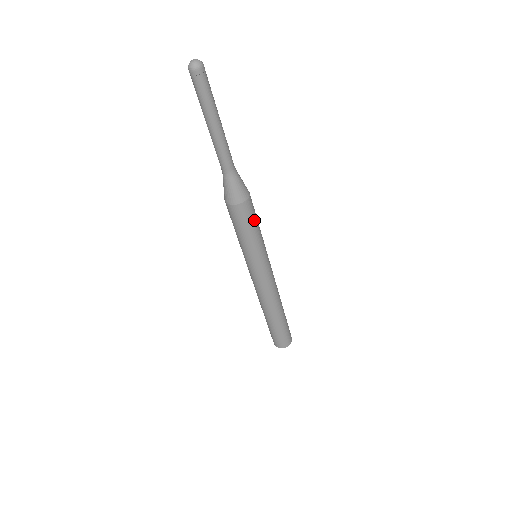
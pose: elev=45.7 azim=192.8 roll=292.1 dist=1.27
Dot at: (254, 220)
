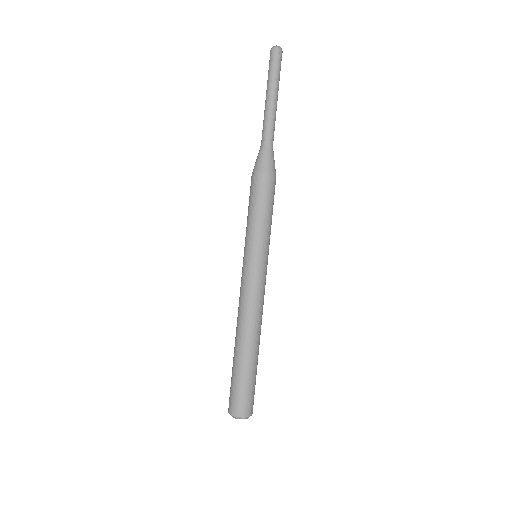
Dot at: occluded
